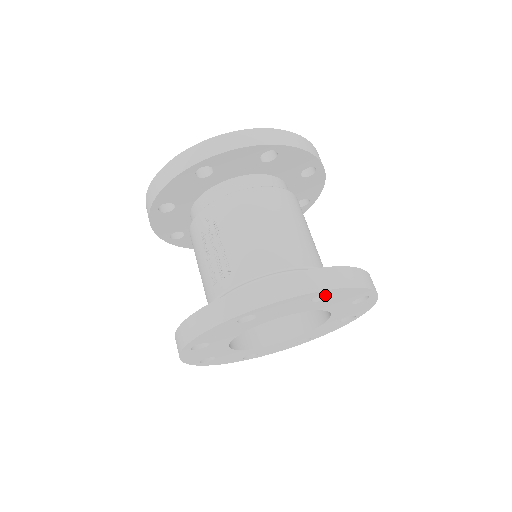
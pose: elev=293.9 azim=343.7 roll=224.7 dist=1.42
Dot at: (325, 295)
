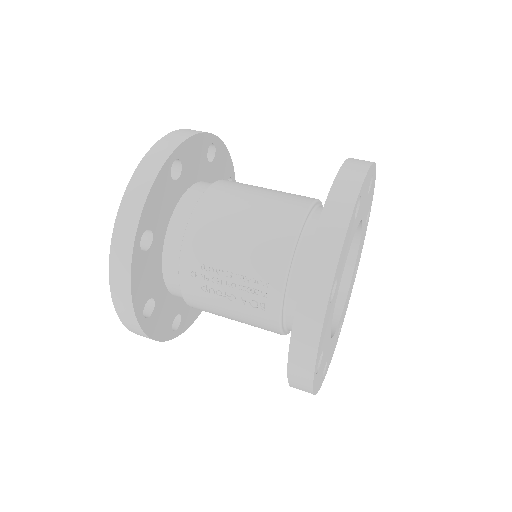
Dot at: occluded
